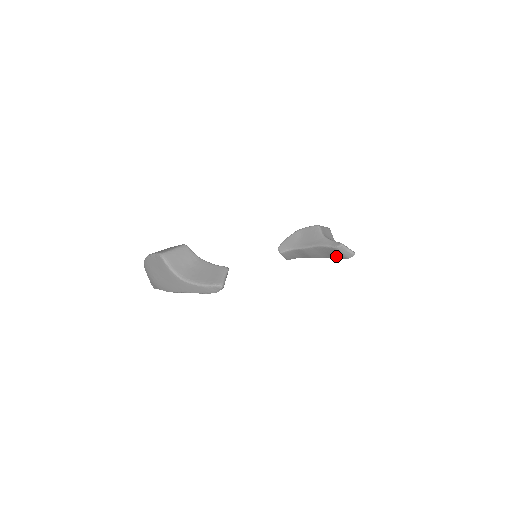
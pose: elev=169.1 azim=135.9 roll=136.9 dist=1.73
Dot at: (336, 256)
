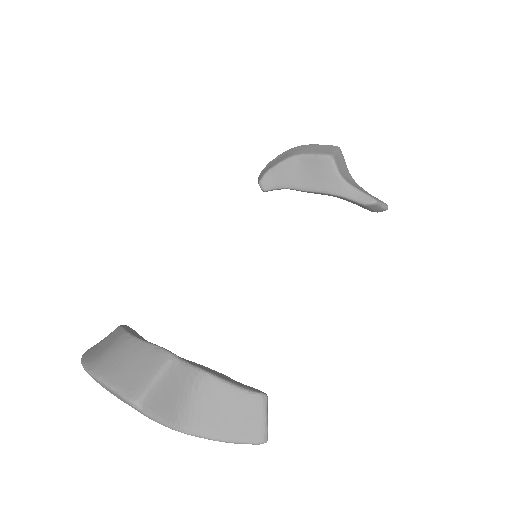
Dot at: occluded
